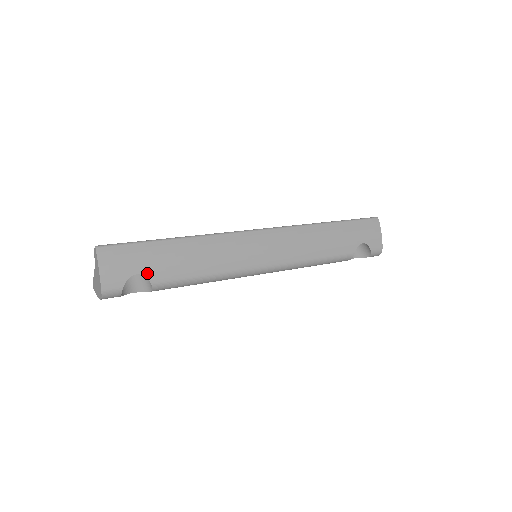
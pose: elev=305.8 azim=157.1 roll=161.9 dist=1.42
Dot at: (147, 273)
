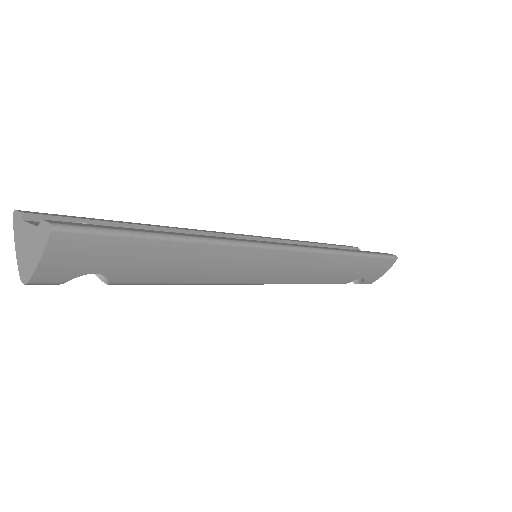
Dot at: (112, 274)
